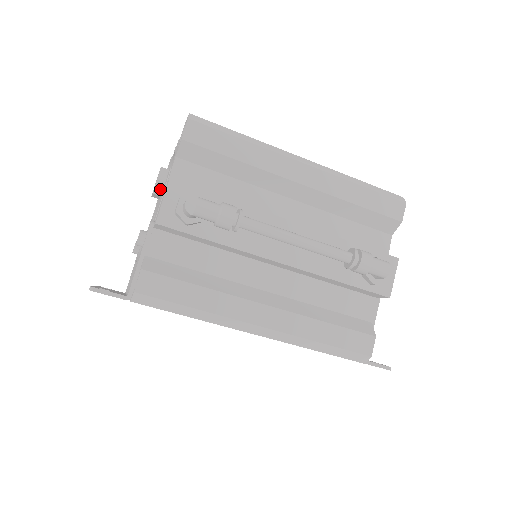
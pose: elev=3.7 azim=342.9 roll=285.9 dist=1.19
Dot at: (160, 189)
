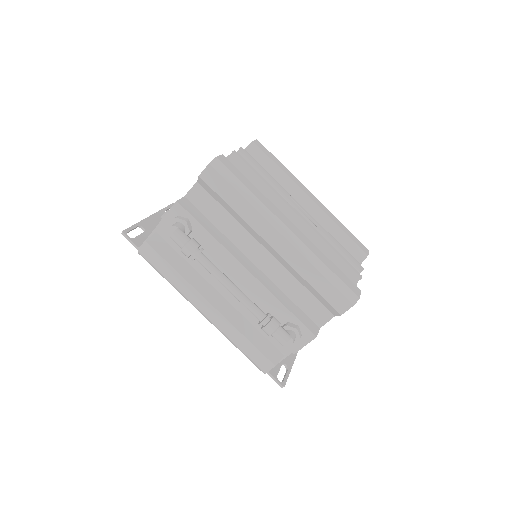
Dot at: occluded
